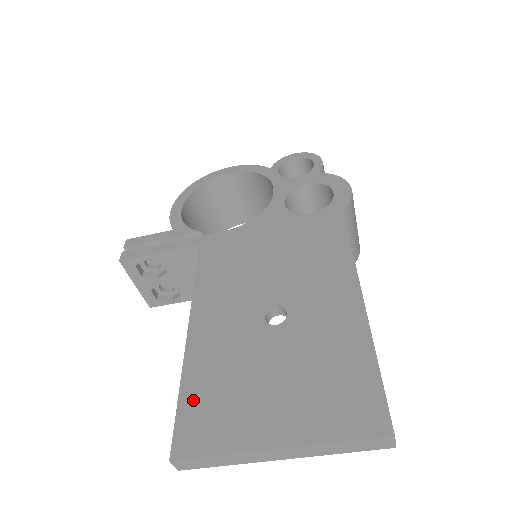
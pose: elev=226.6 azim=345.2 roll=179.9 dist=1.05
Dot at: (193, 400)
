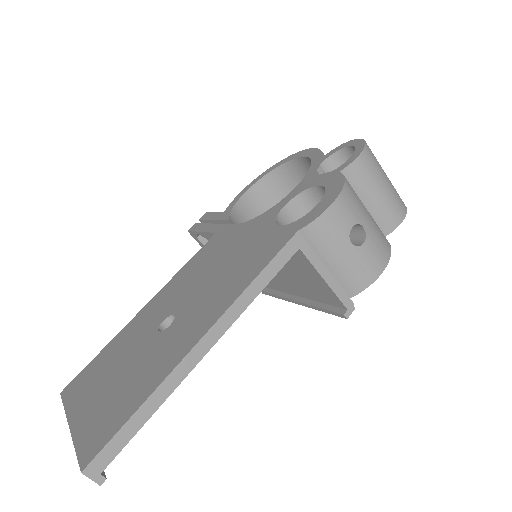
Dot at: (96, 361)
